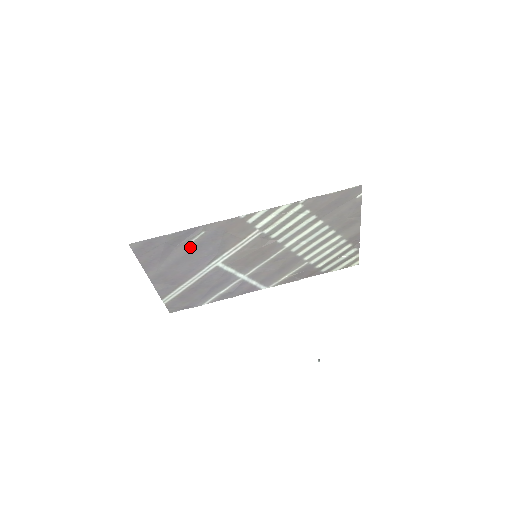
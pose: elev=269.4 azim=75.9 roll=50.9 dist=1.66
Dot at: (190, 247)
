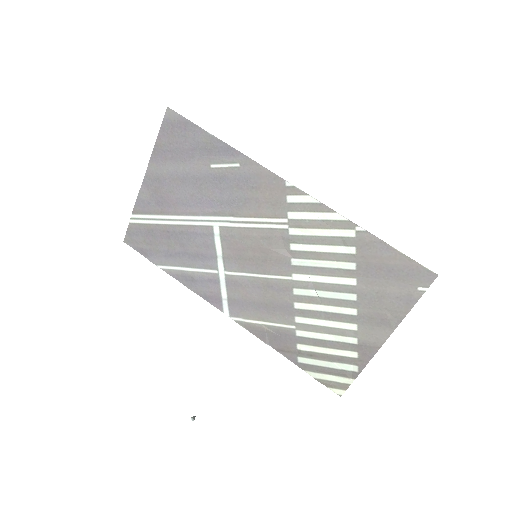
Dot at: (211, 172)
